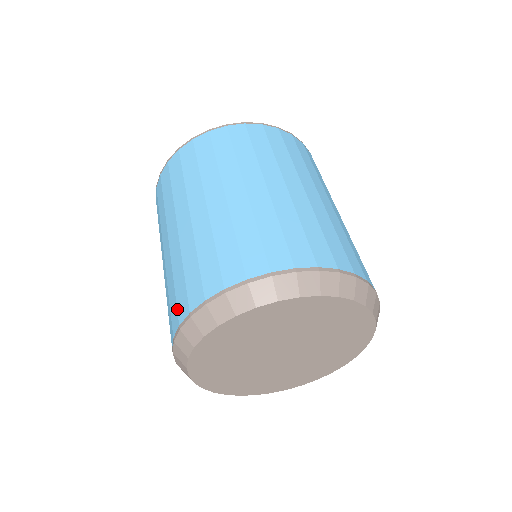
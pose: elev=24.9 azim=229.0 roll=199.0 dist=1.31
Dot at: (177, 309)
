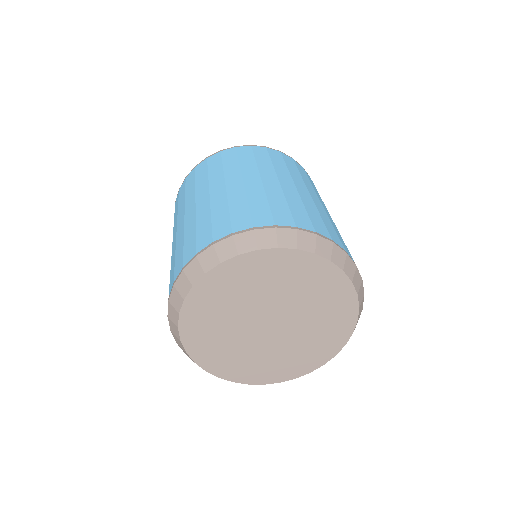
Dot at: (212, 232)
